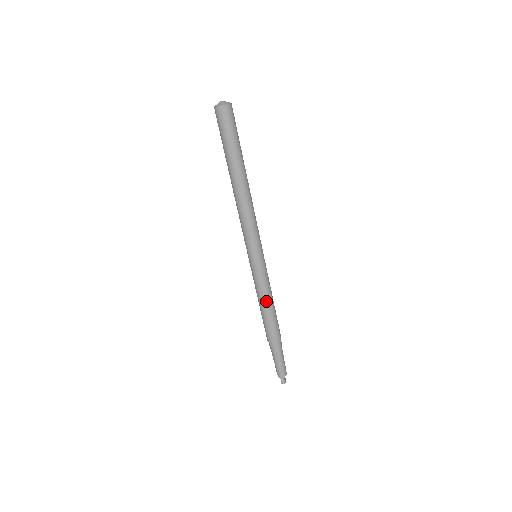
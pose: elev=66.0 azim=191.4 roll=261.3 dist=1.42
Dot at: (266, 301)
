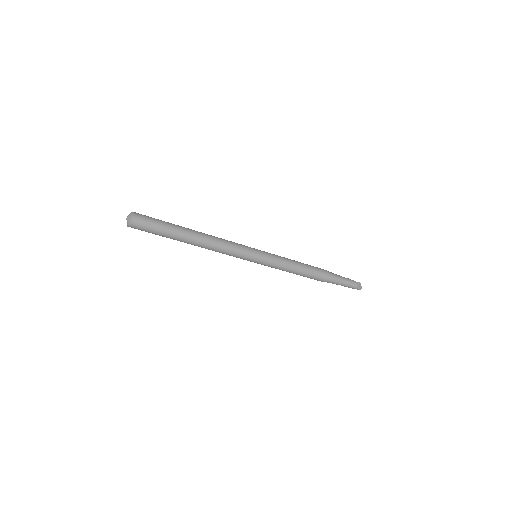
Dot at: (292, 271)
